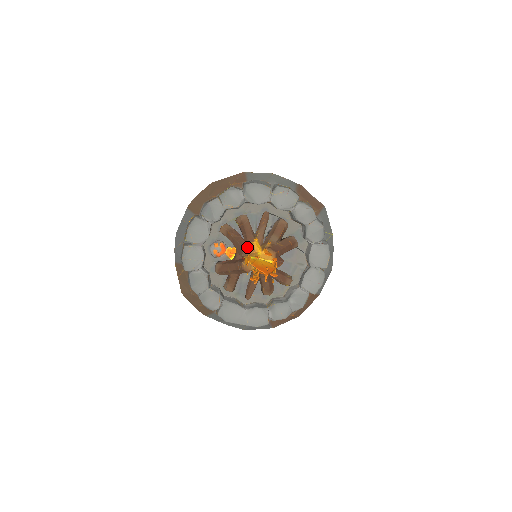
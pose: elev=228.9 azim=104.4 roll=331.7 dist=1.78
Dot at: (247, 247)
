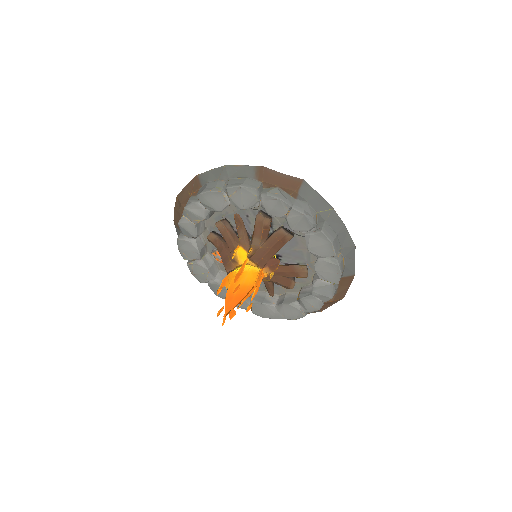
Dot at: (228, 262)
